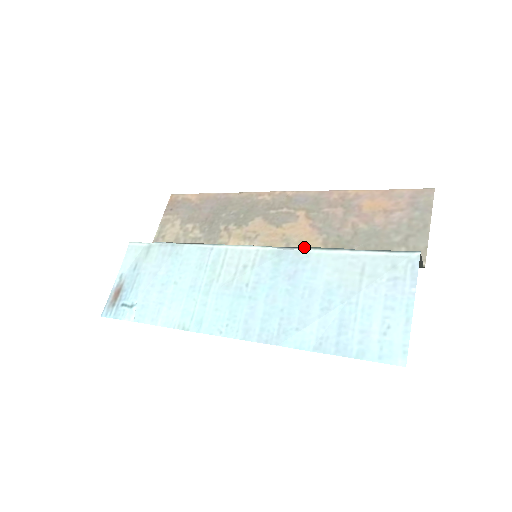
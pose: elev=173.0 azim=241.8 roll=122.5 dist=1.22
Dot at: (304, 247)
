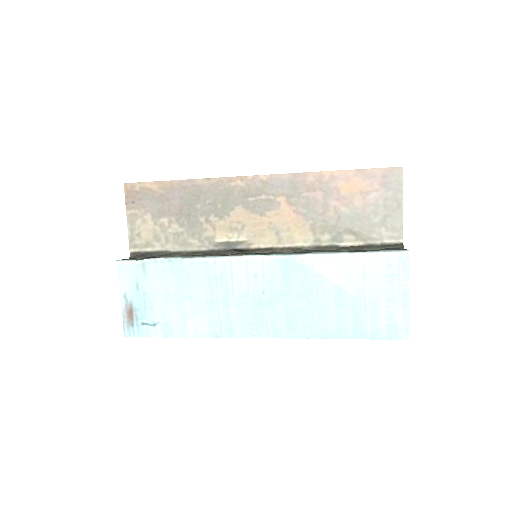
Dot at: (307, 253)
